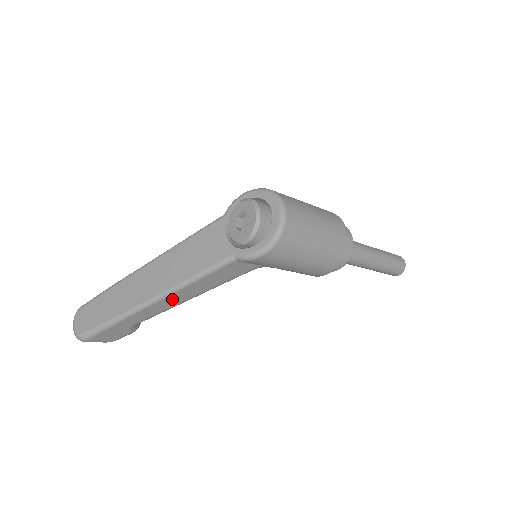
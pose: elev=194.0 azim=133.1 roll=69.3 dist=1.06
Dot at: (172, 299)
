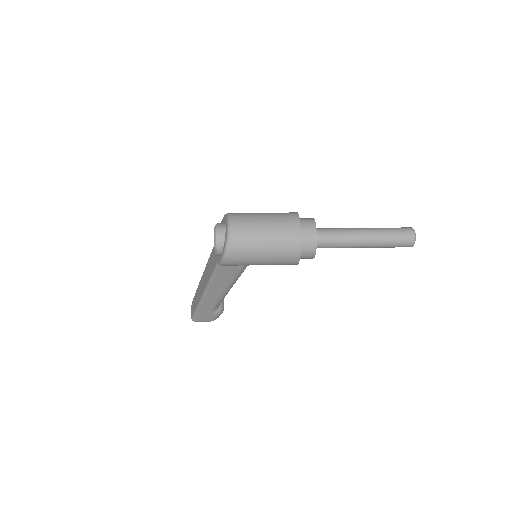
Dot at: (213, 293)
